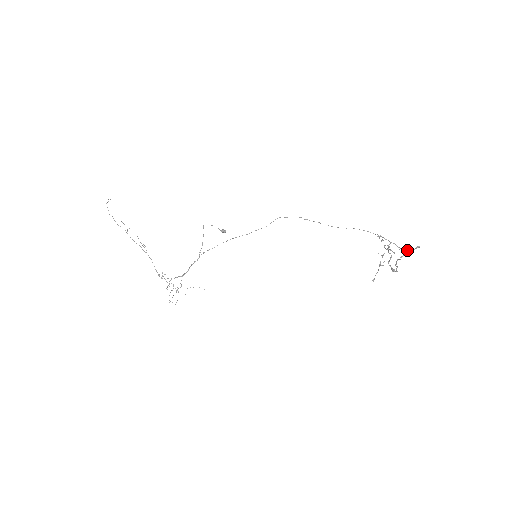
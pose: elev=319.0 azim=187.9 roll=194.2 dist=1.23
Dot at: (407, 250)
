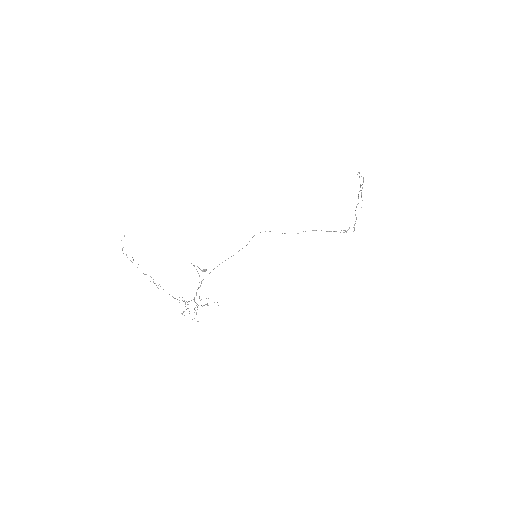
Dot at: occluded
